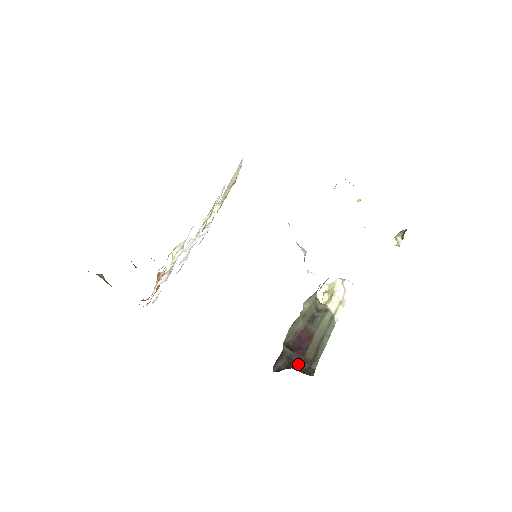
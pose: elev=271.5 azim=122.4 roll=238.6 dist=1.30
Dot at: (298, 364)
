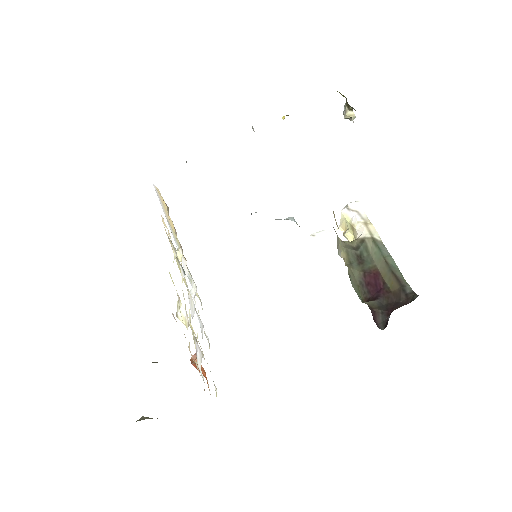
Dot at: (394, 303)
